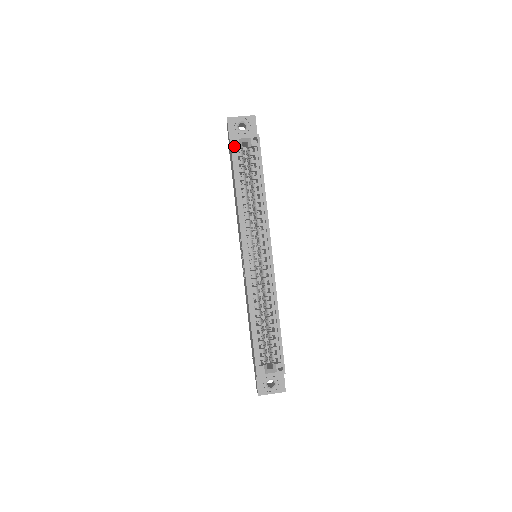
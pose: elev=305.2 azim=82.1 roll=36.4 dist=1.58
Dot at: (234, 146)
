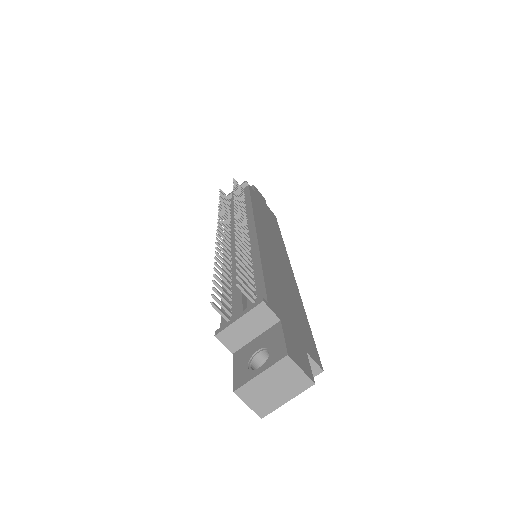
Dot at: occluded
